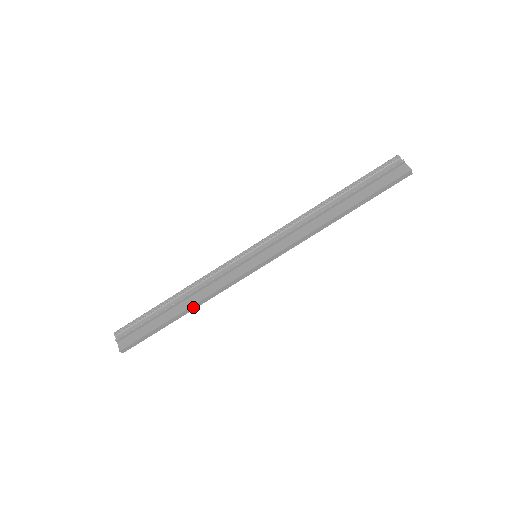
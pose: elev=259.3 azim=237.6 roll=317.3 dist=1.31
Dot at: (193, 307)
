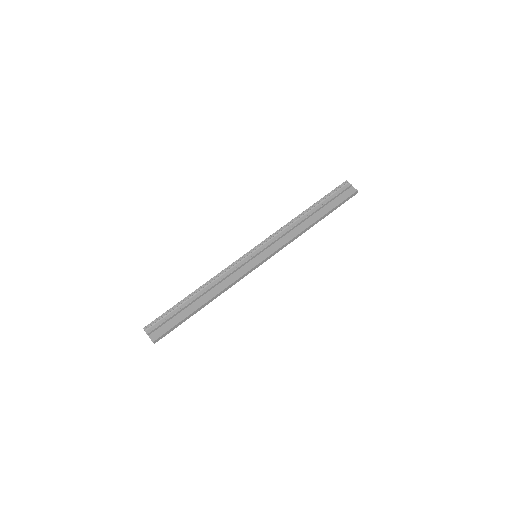
Dot at: (212, 299)
